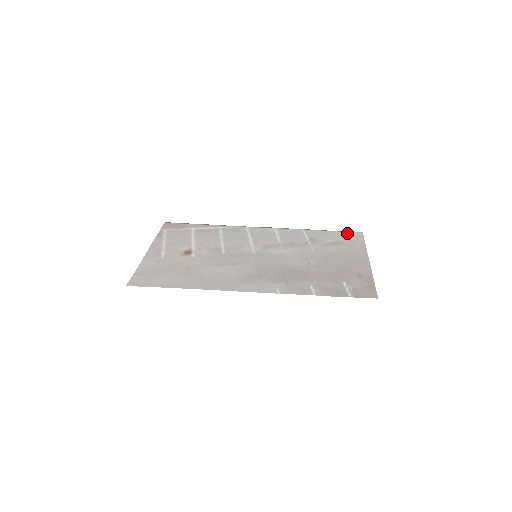
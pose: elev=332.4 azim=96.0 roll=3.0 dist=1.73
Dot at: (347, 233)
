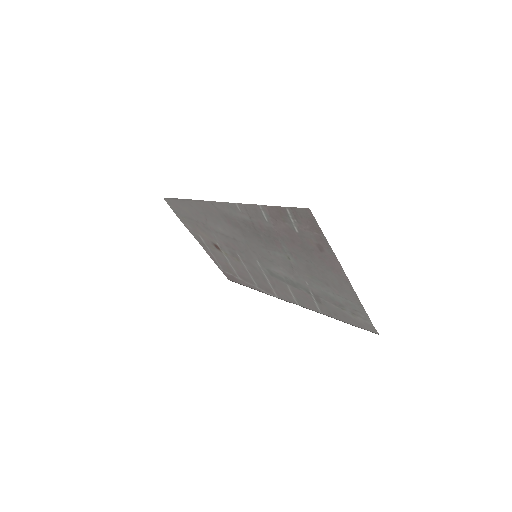
Dot at: (360, 326)
